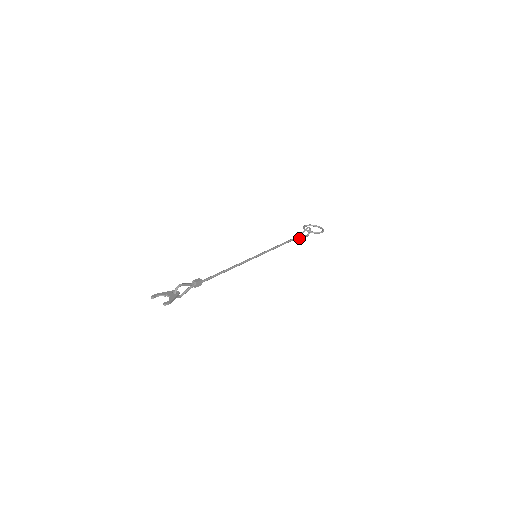
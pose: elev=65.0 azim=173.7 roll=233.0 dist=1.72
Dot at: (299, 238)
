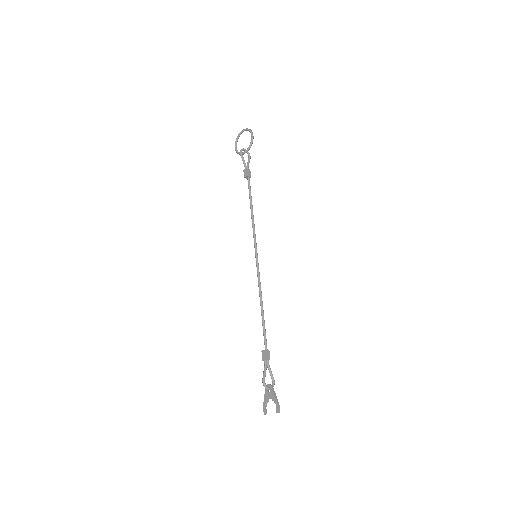
Dot at: (250, 174)
